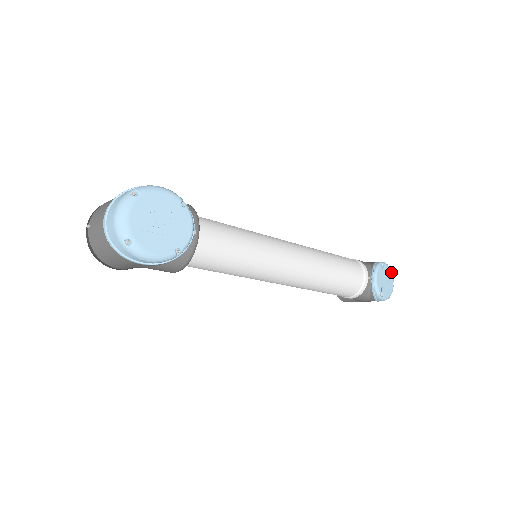
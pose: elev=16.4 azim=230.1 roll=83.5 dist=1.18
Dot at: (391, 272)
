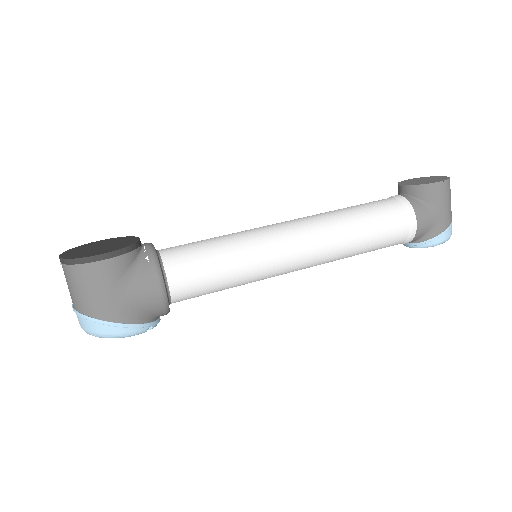
Dot at: occluded
